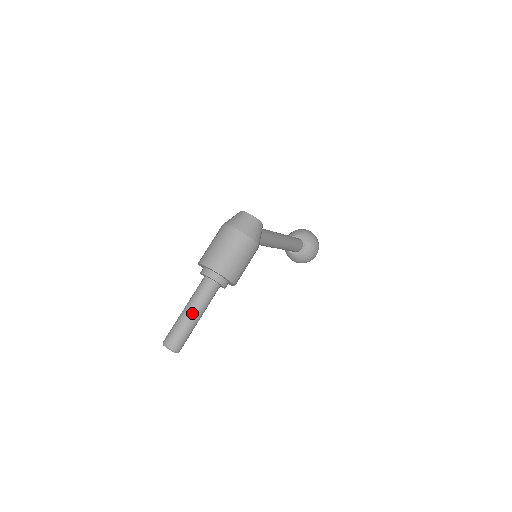
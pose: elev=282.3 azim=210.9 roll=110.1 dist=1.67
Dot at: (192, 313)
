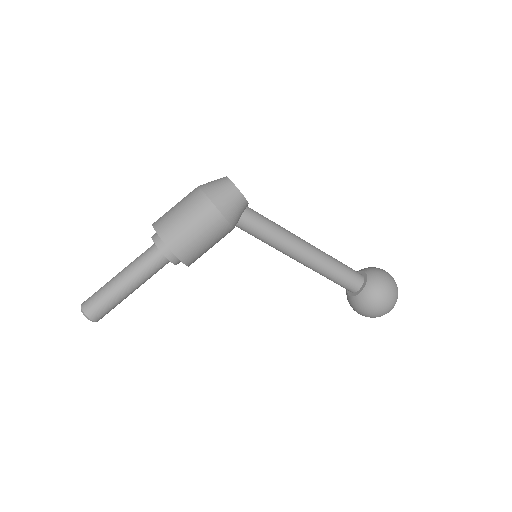
Dot at: (120, 276)
